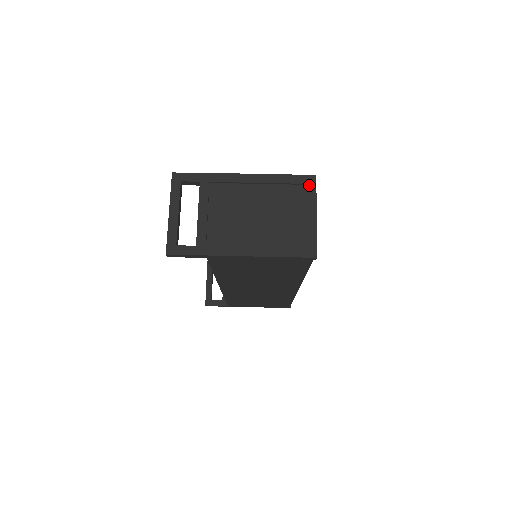
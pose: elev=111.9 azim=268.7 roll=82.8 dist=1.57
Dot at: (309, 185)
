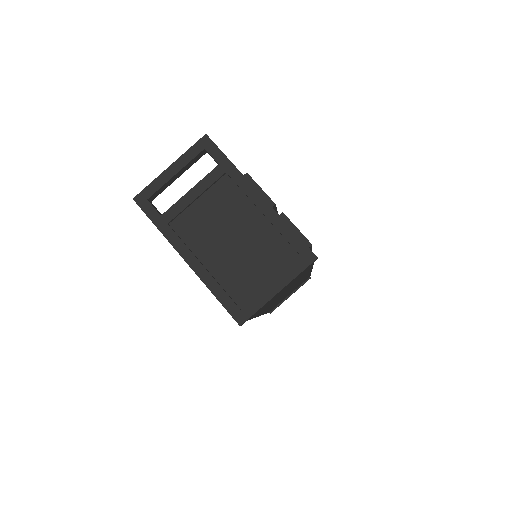
Dot at: (302, 260)
